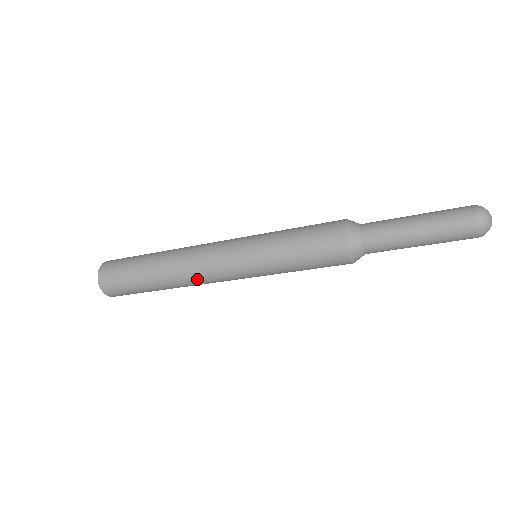
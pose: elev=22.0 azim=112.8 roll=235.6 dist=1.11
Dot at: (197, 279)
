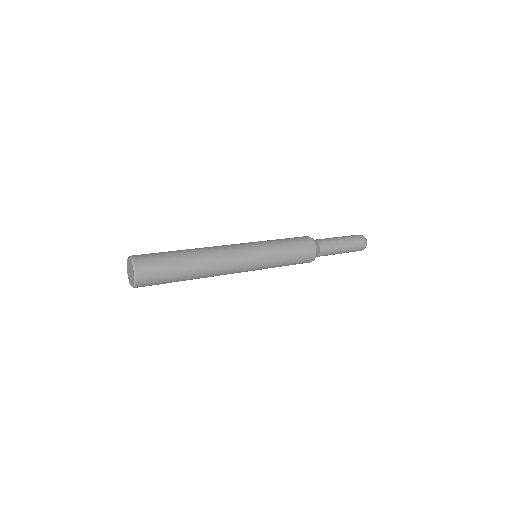
Dot at: occluded
